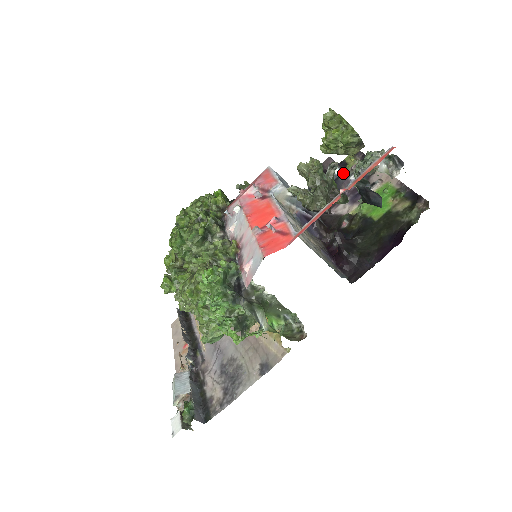
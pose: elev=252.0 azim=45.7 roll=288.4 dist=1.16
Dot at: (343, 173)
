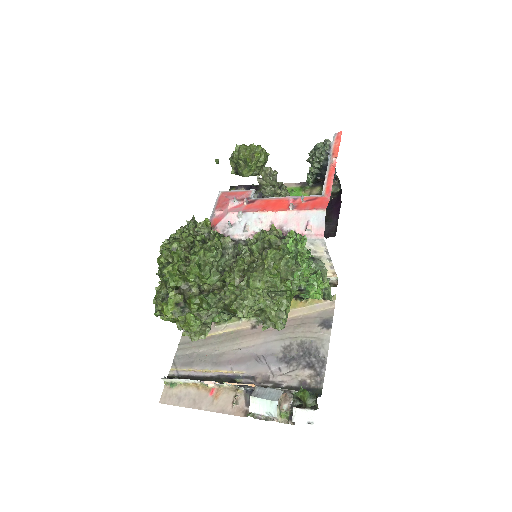
Dot at: occluded
